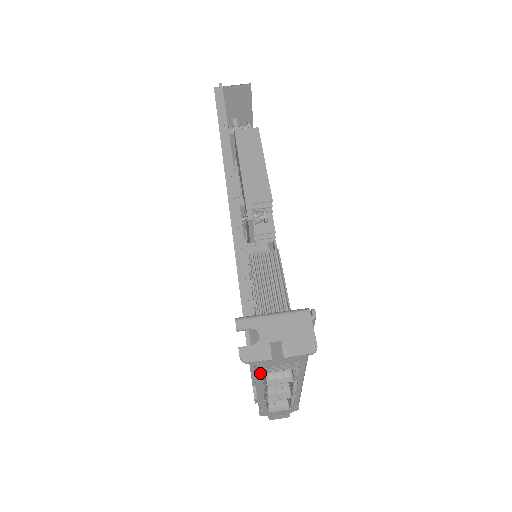
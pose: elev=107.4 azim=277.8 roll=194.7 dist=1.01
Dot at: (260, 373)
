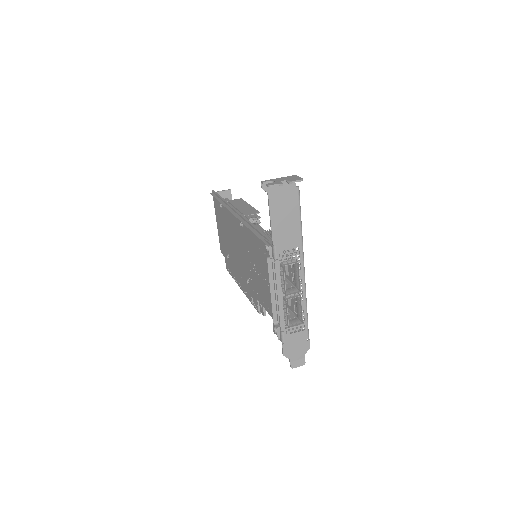
Dot at: (278, 262)
